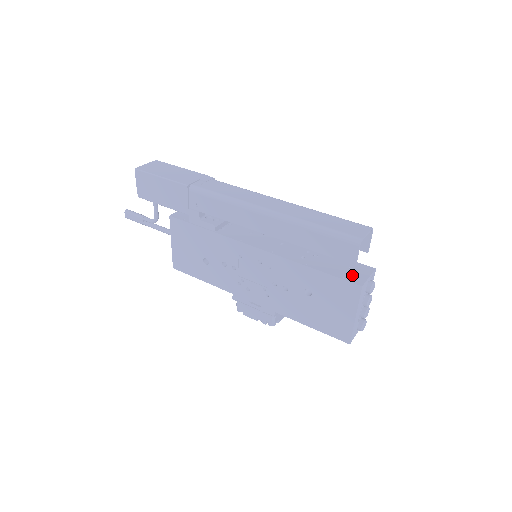
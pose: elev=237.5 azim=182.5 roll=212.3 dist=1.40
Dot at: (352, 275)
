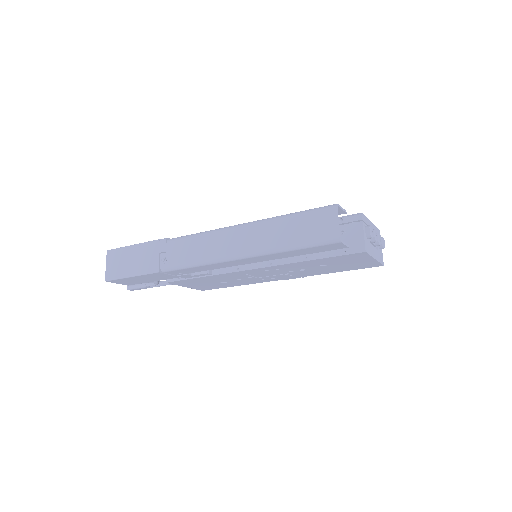
Dot at: (349, 242)
